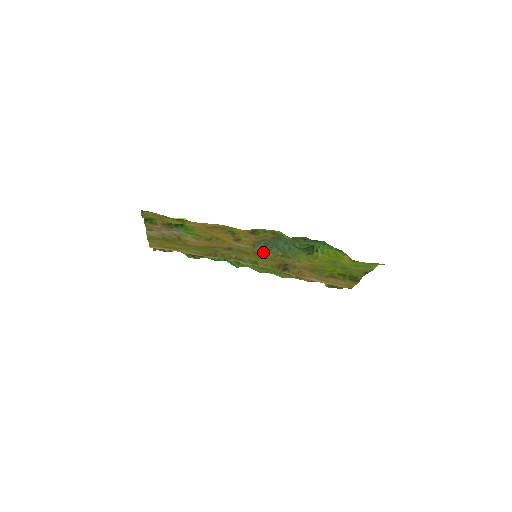
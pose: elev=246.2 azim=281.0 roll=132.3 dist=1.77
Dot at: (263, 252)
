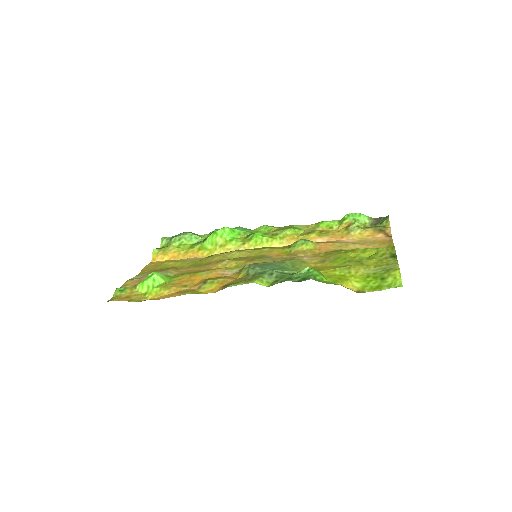
Dot at: (258, 262)
